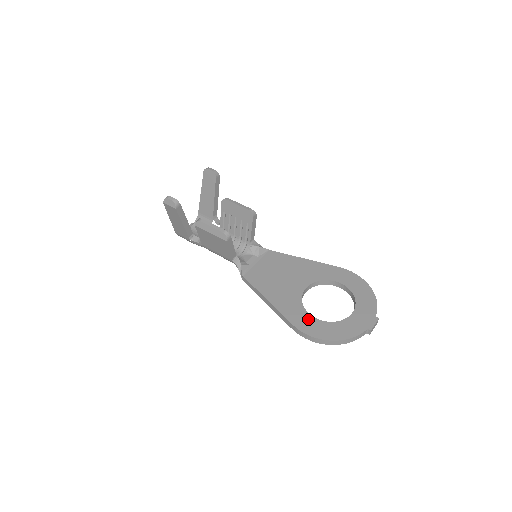
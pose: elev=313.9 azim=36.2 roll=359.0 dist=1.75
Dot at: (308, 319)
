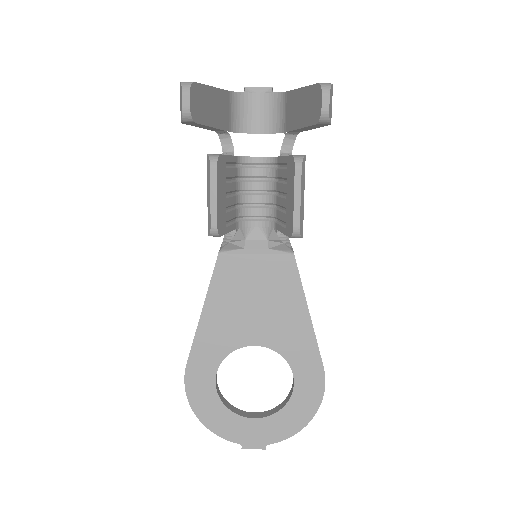
Dot at: (207, 376)
